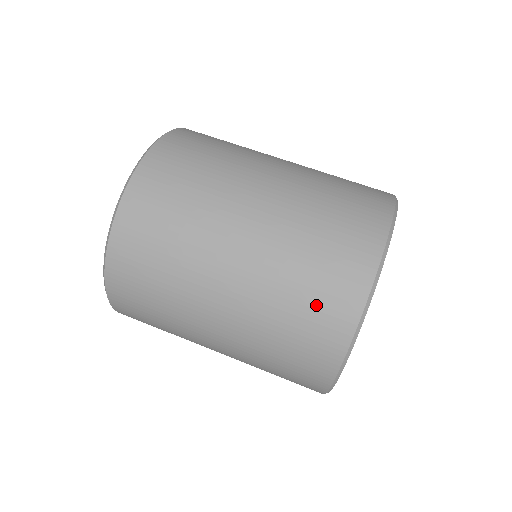
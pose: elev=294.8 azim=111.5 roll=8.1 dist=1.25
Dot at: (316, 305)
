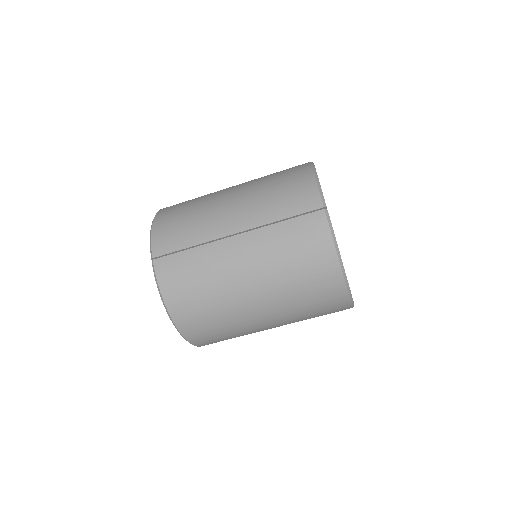
Dot at: occluded
